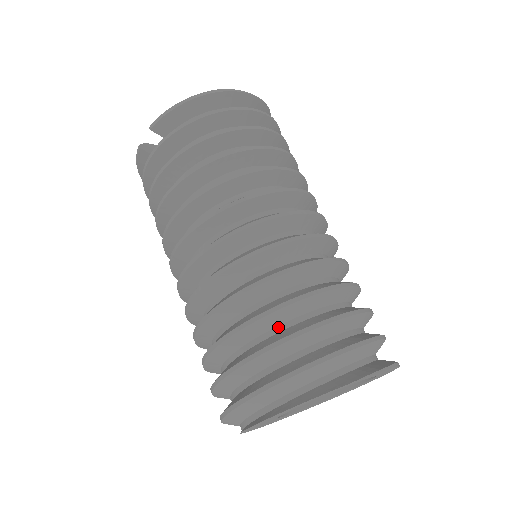
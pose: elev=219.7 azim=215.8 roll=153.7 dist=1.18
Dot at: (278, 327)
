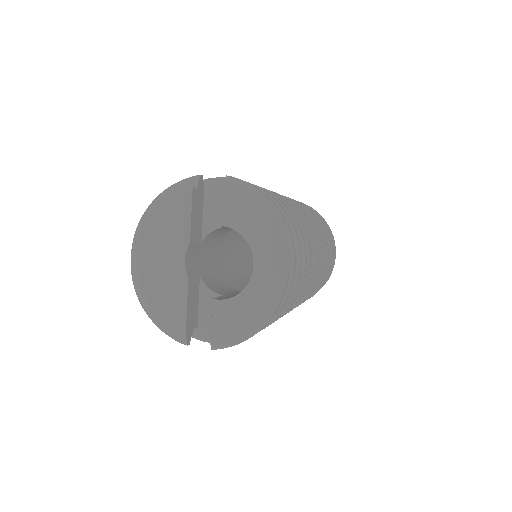
Dot at: occluded
